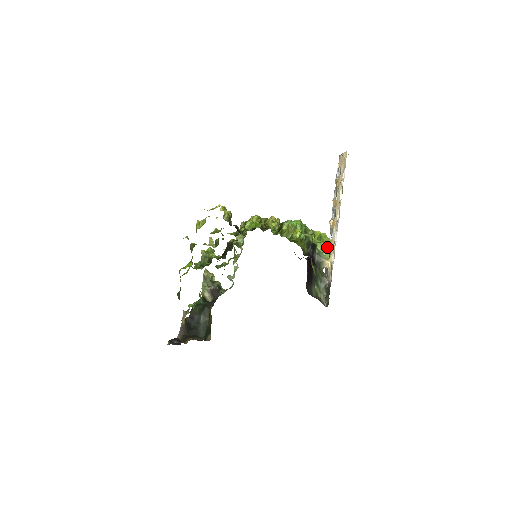
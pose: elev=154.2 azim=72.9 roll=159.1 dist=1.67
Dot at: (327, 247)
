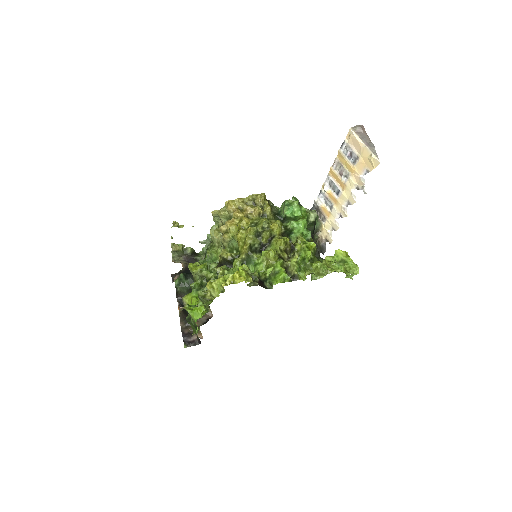
Dot at: (317, 206)
